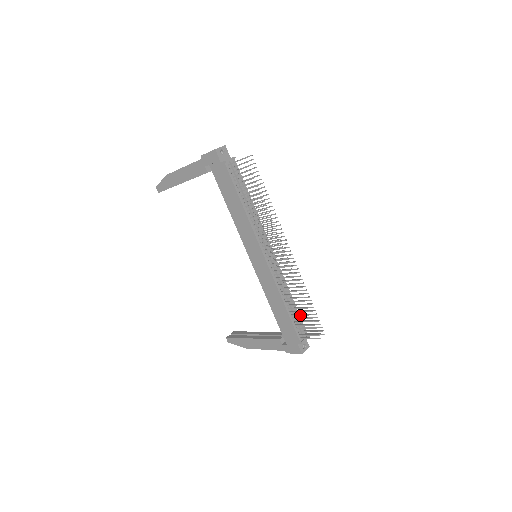
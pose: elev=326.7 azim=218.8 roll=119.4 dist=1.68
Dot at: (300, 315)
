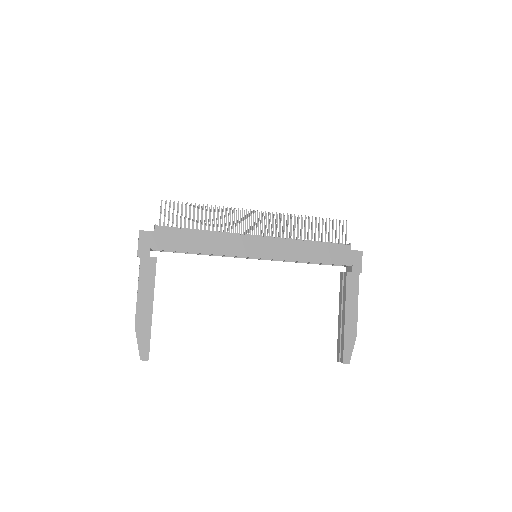
Dot at: (322, 231)
